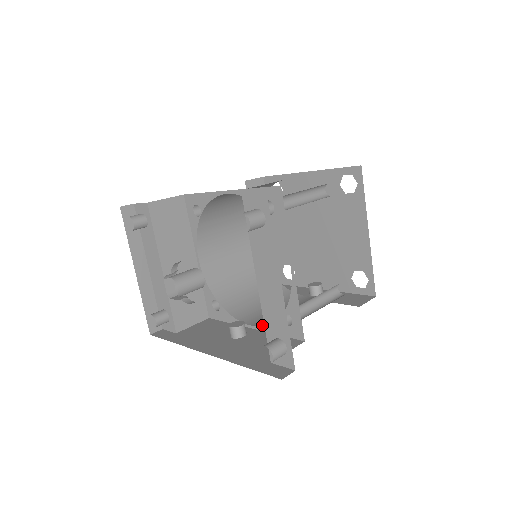
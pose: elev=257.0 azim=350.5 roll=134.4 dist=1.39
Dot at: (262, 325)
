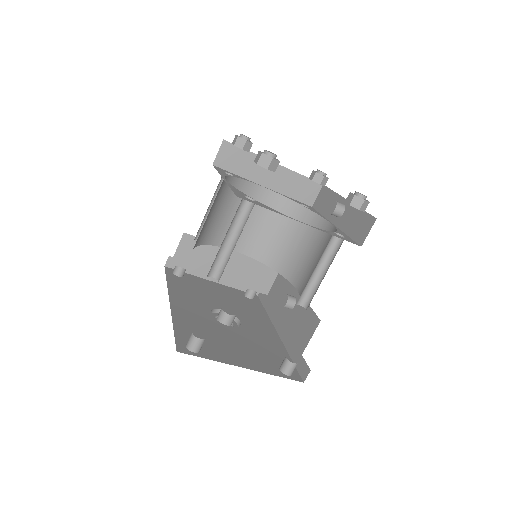
Dot at: (300, 293)
